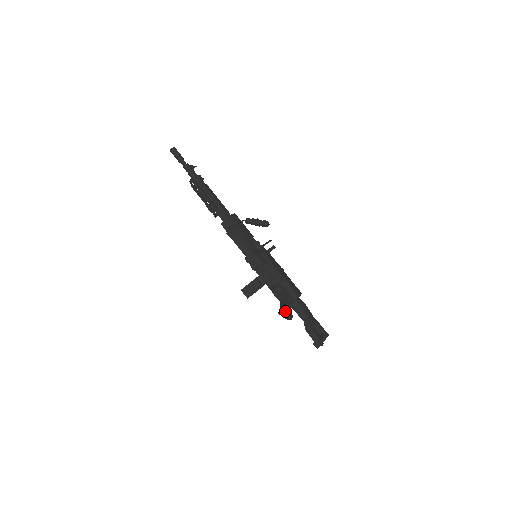
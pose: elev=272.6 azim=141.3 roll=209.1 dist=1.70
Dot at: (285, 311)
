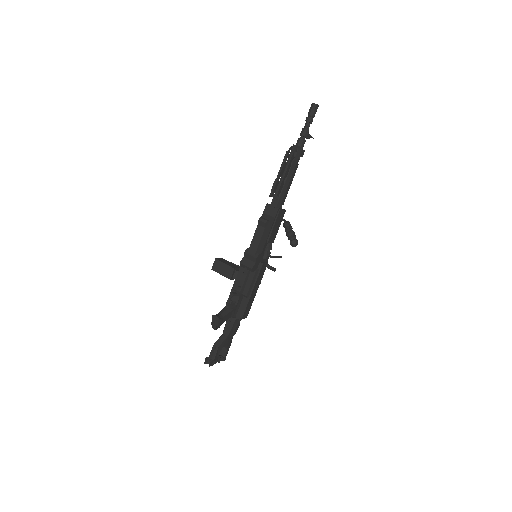
Dot at: (218, 321)
